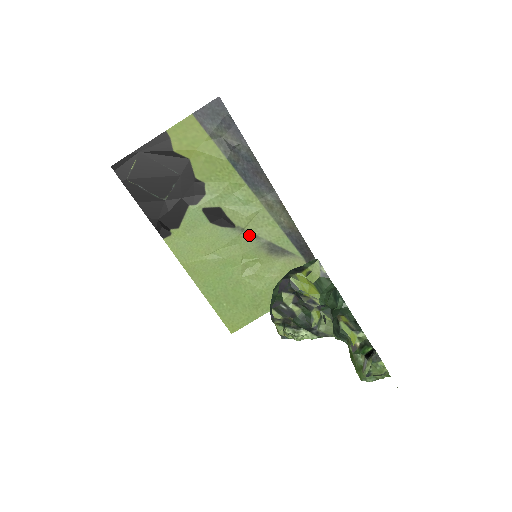
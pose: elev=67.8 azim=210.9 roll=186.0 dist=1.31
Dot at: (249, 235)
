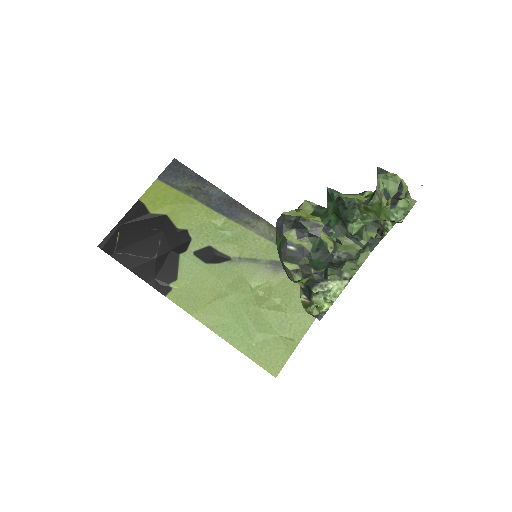
Dot at: (248, 262)
